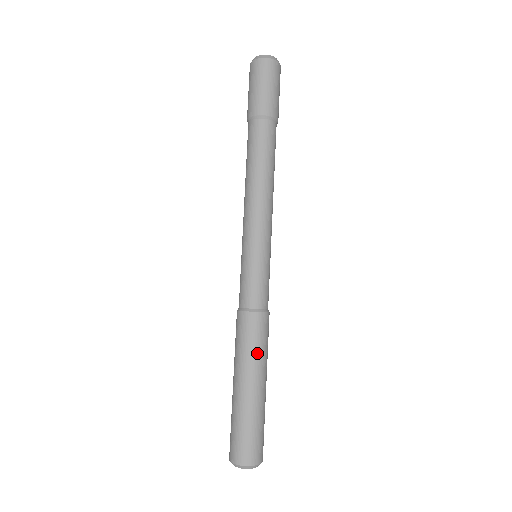
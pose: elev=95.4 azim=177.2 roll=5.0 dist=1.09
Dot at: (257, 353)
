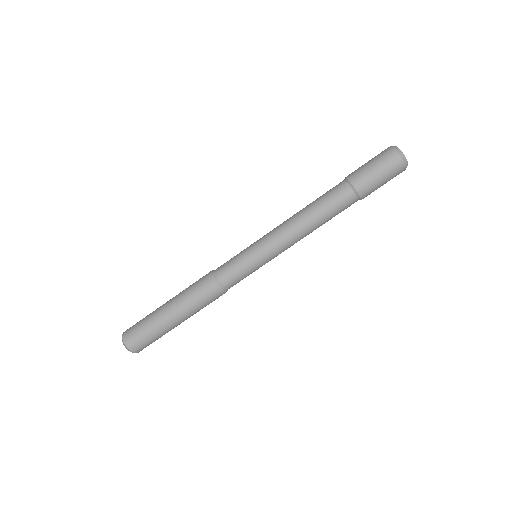
Dot at: (196, 306)
